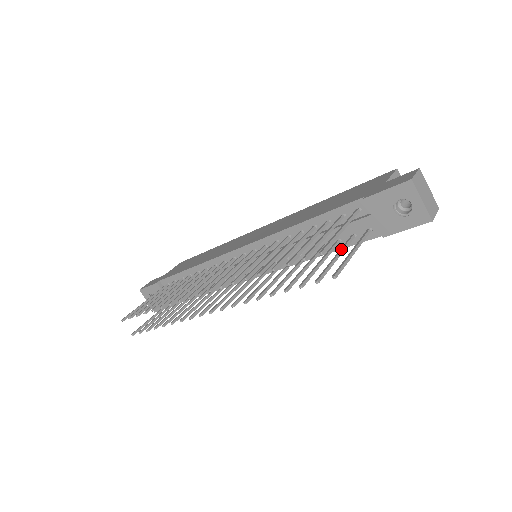
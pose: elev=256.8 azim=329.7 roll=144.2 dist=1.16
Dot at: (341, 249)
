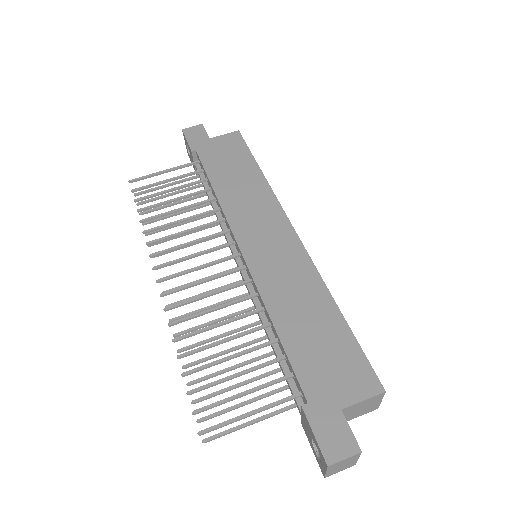
Dot at: (259, 398)
